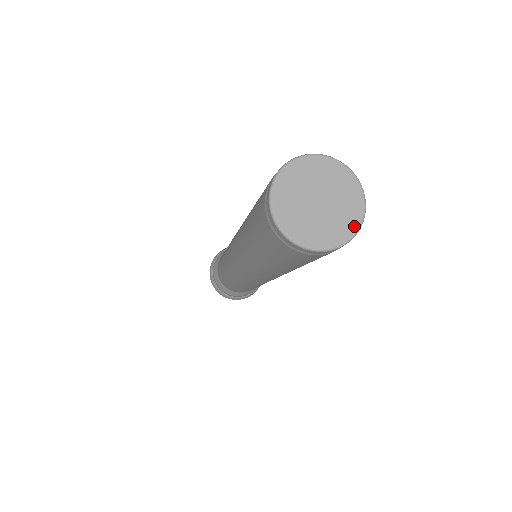
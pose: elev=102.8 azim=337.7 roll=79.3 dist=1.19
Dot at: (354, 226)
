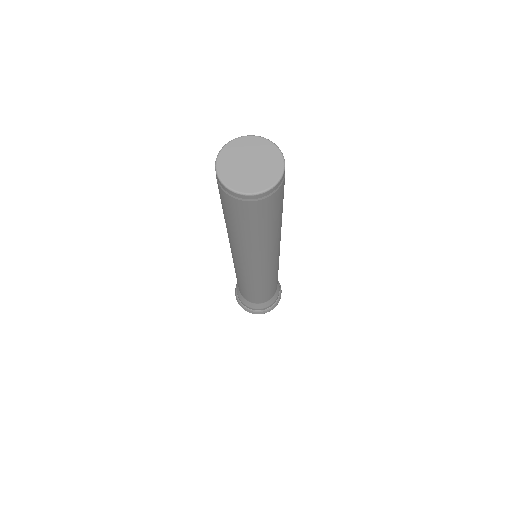
Dot at: (257, 189)
